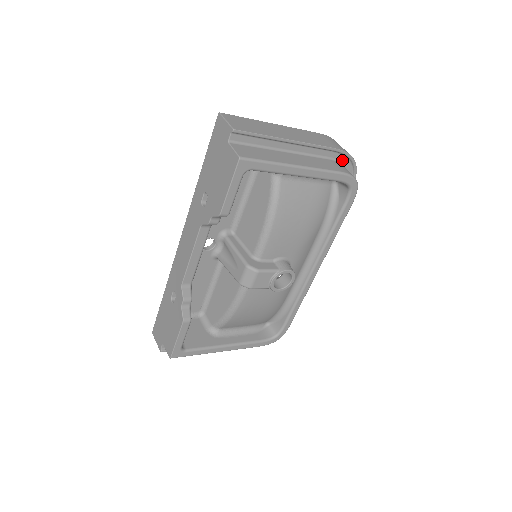
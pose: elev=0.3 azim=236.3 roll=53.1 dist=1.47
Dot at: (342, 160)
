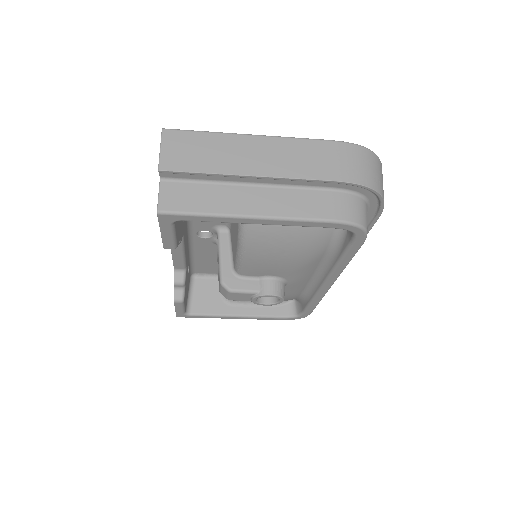
Dot at: (354, 189)
